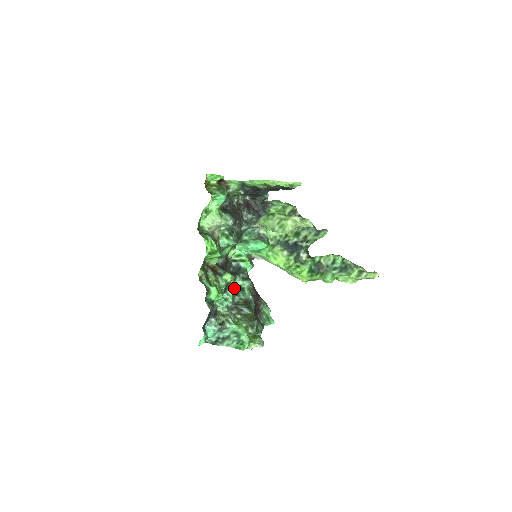
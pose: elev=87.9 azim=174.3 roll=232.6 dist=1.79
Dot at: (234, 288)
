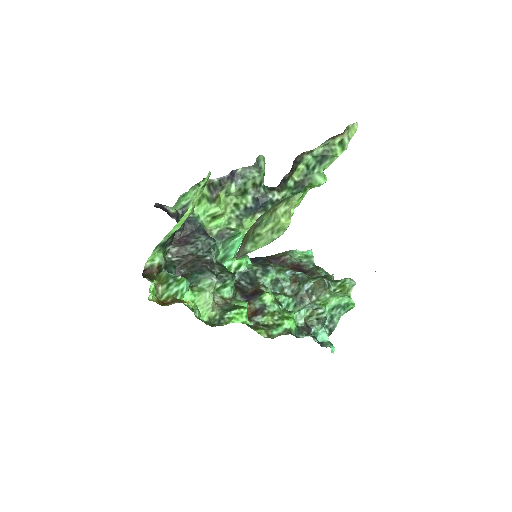
Dot at: (271, 289)
